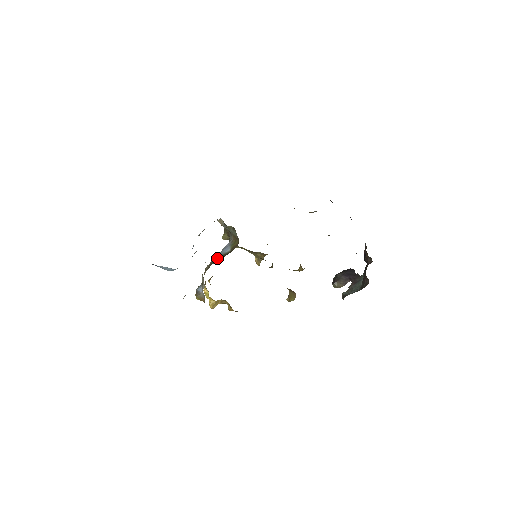
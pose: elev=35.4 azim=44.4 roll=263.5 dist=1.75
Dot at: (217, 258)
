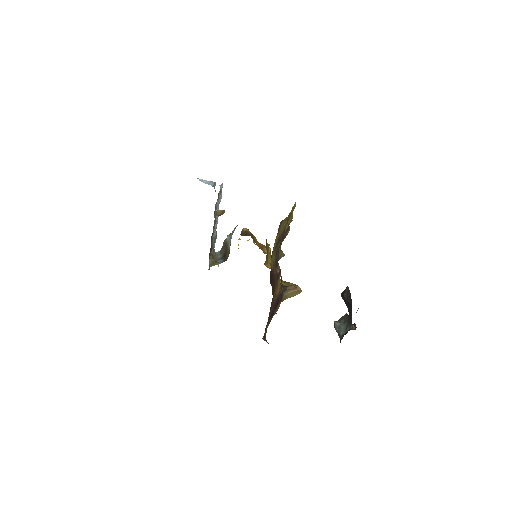
Dot at: (226, 243)
